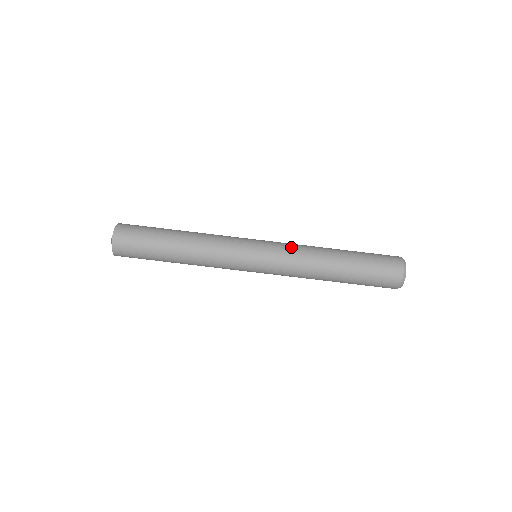
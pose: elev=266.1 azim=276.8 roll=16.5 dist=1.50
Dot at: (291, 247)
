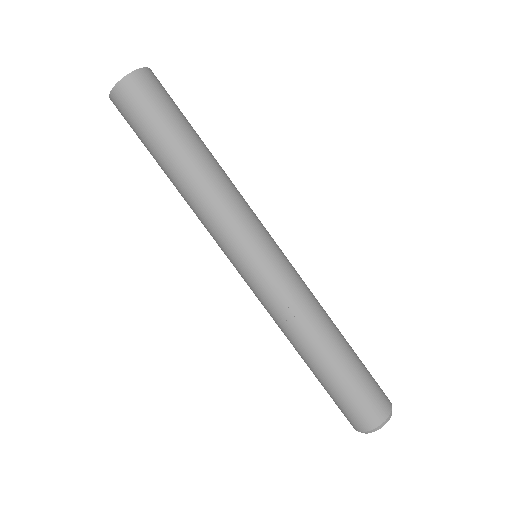
Dot at: (292, 294)
